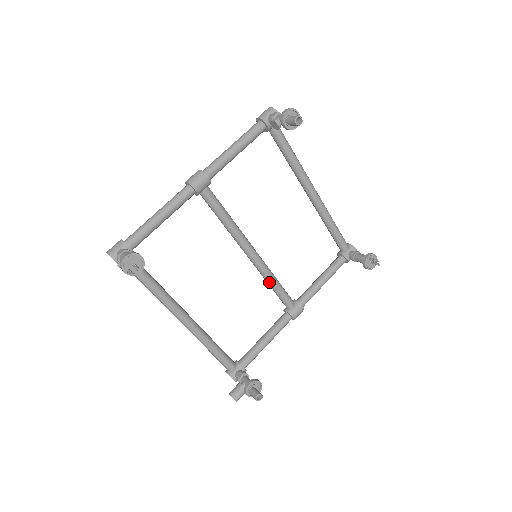
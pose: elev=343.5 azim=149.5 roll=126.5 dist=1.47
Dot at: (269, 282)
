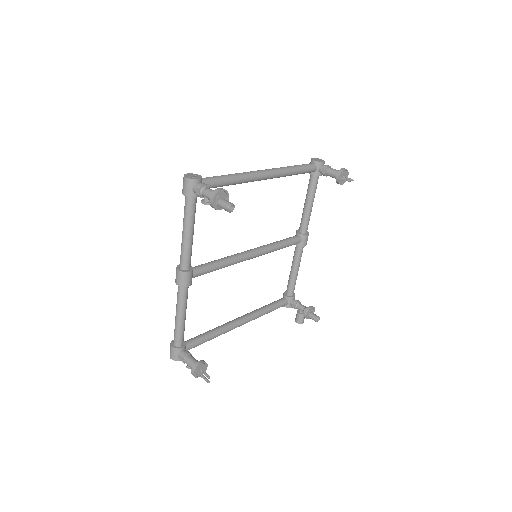
Dot at: occluded
